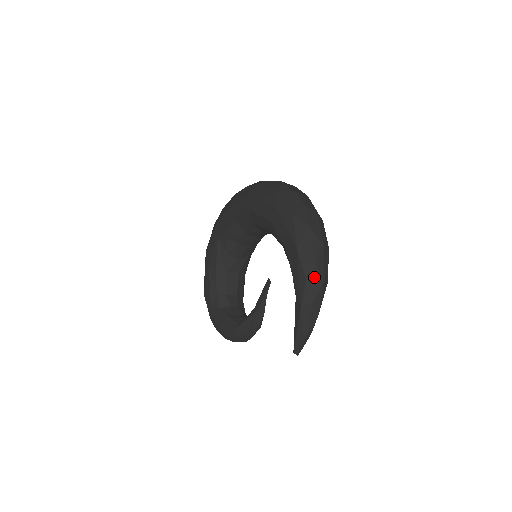
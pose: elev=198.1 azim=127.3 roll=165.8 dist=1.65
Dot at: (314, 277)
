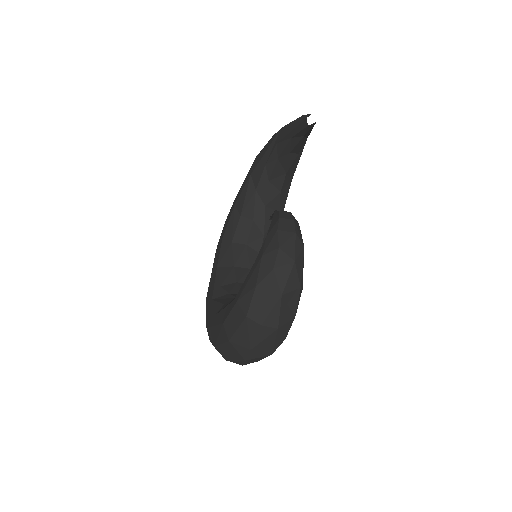
Dot at: occluded
